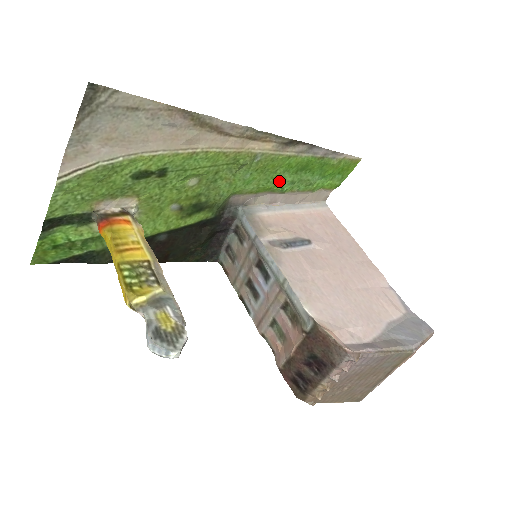
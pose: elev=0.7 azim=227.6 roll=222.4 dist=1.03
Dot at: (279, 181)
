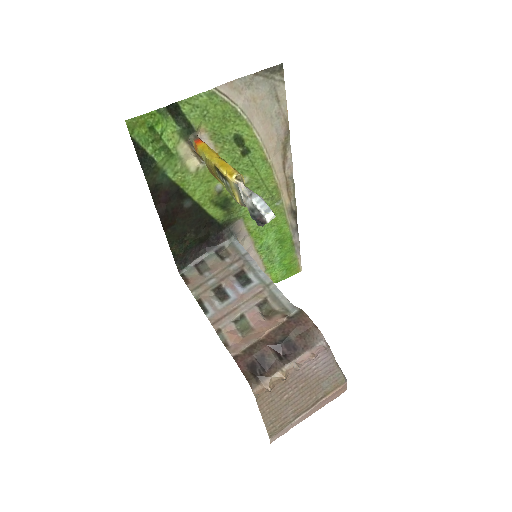
Dot at: (266, 237)
